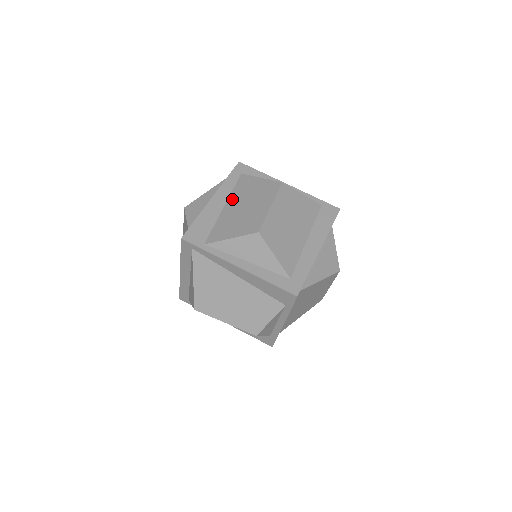
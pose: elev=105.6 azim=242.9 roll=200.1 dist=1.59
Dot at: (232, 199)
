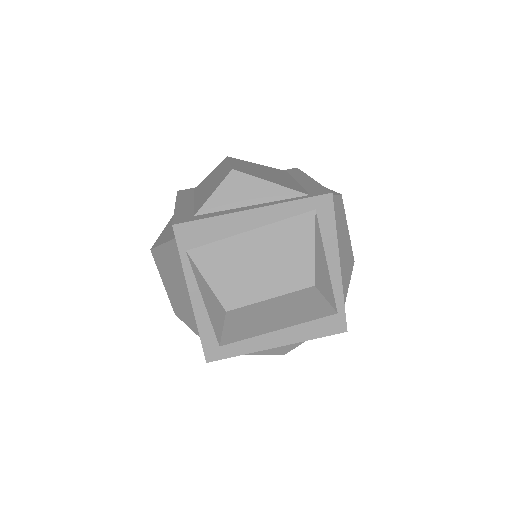
Dot at: (266, 232)
